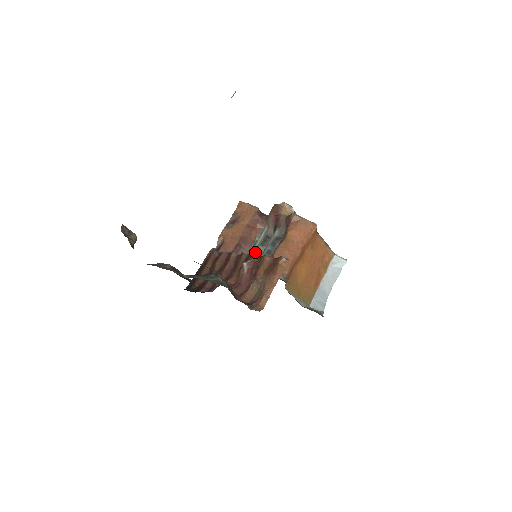
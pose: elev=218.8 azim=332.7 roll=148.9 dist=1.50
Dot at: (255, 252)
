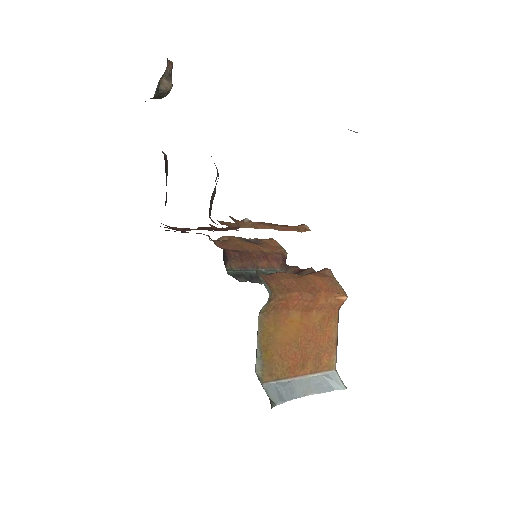
Dot at: occluded
